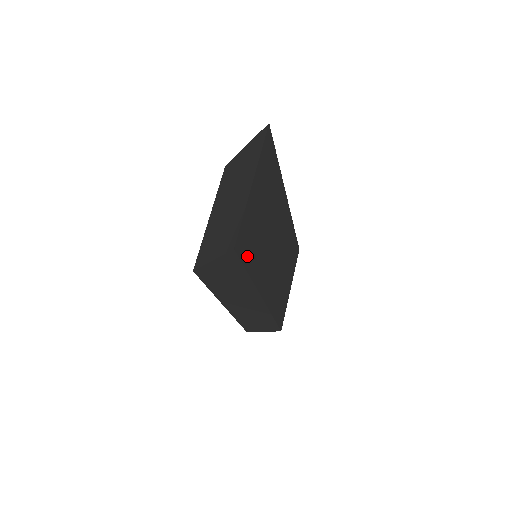
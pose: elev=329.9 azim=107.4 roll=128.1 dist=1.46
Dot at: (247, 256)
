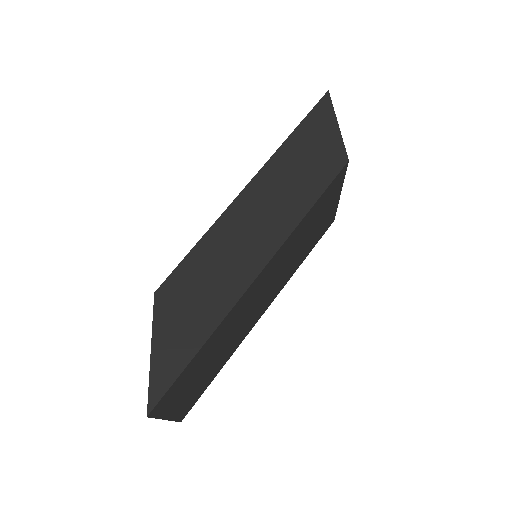
Dot at: (204, 388)
